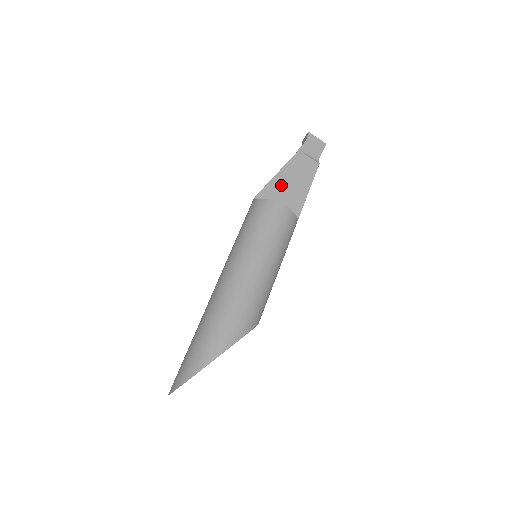
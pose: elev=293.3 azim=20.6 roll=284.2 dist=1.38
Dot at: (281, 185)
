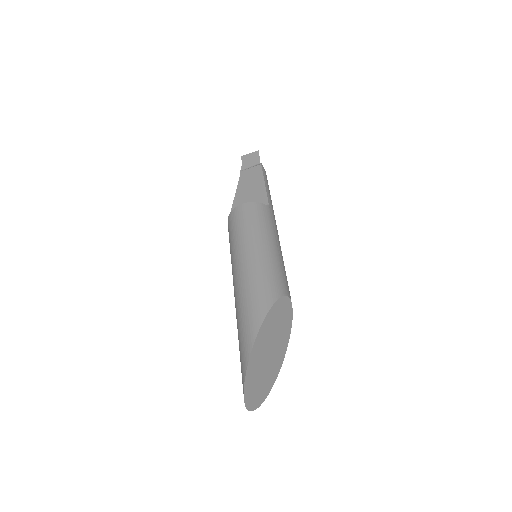
Dot at: (242, 200)
